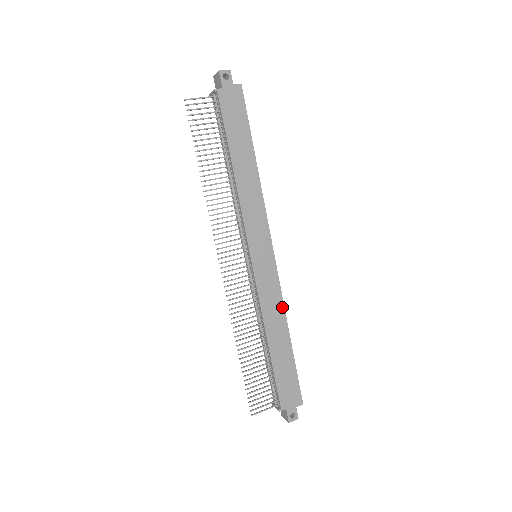
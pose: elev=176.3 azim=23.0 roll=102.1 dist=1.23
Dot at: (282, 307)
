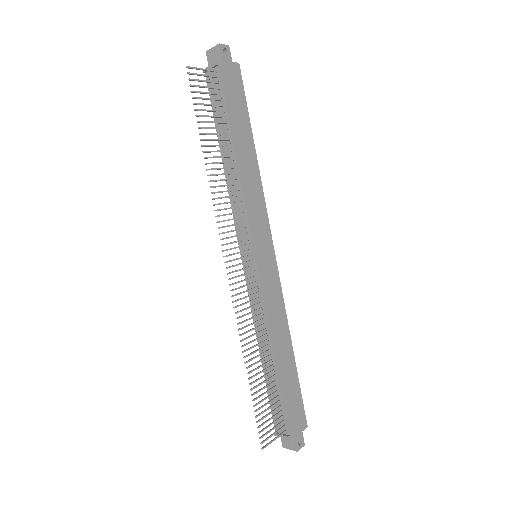
Dot at: (284, 314)
